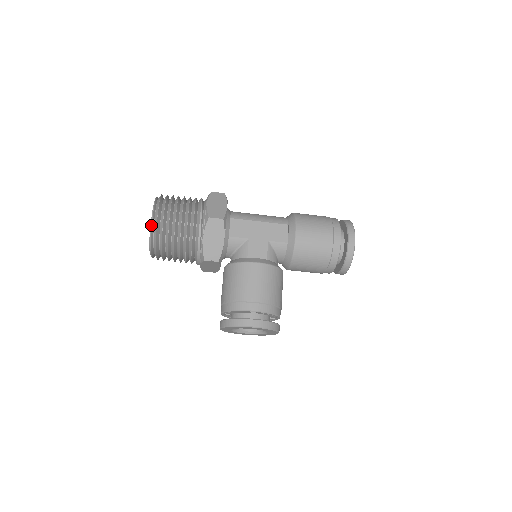
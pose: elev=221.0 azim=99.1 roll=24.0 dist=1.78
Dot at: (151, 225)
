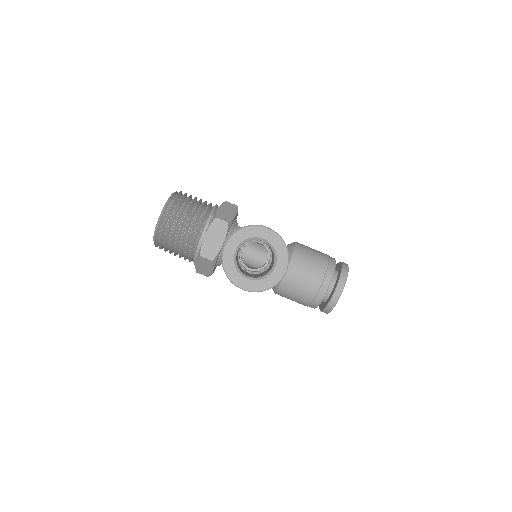
Dot at: (174, 192)
